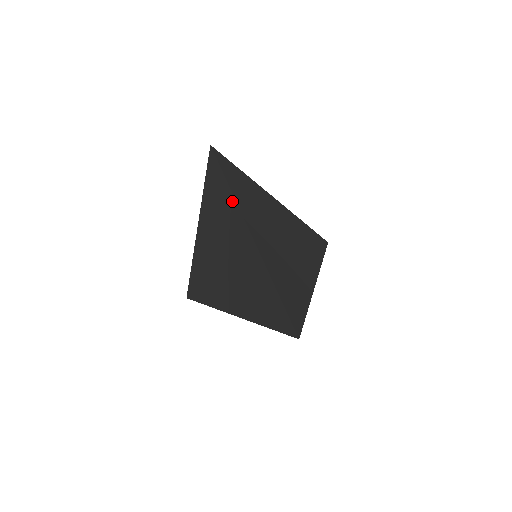
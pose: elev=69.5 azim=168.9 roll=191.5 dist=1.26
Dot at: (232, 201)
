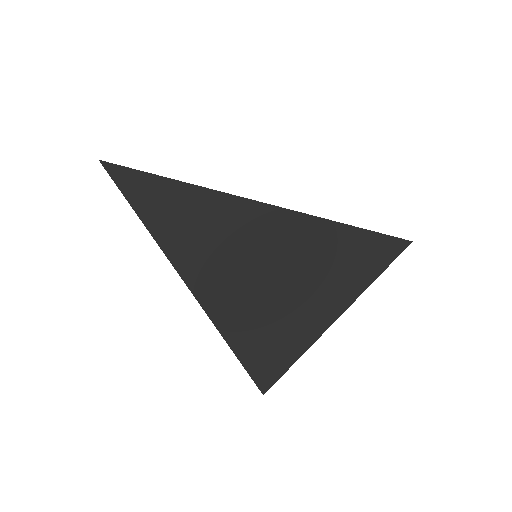
Dot at: occluded
